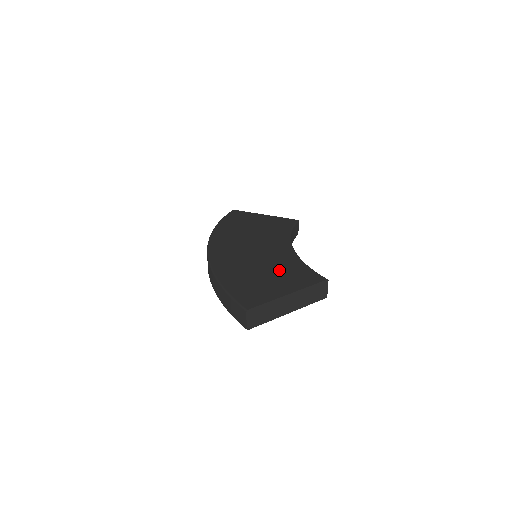
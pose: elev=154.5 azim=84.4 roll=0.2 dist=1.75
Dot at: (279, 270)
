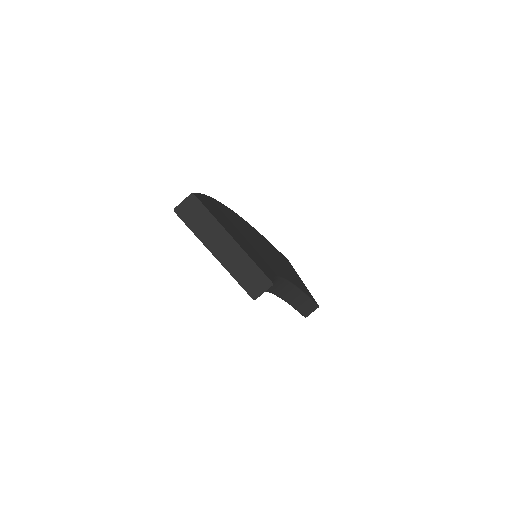
Dot at: (253, 249)
